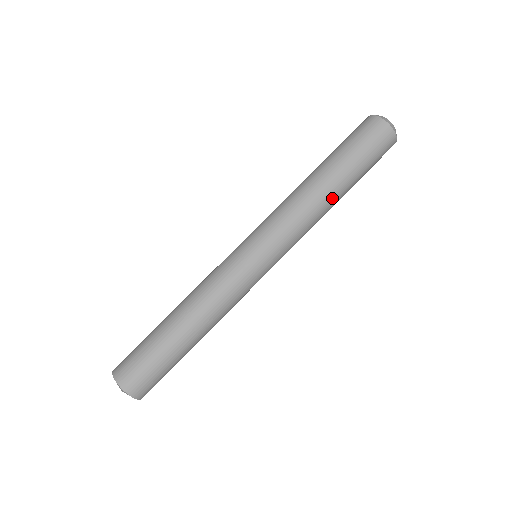
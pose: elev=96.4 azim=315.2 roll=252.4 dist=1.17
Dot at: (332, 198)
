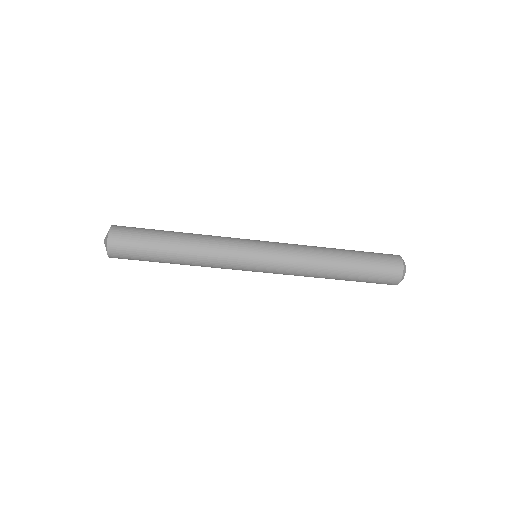
Dot at: (329, 276)
